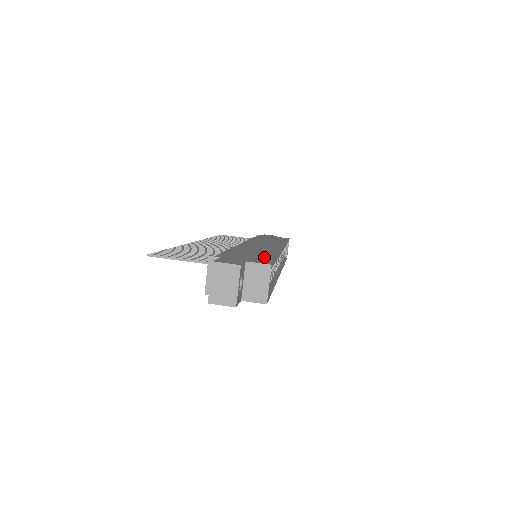
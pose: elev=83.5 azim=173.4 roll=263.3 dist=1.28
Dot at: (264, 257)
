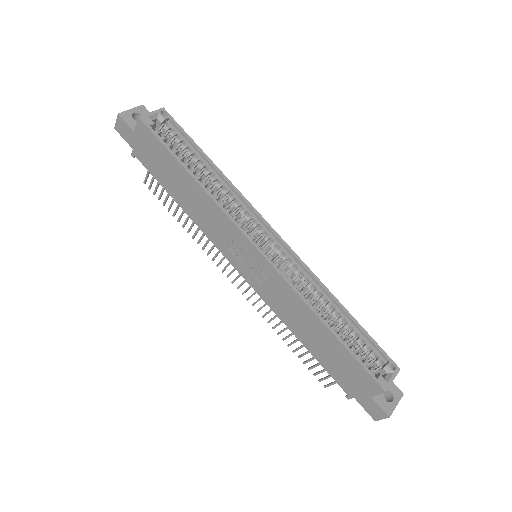
Dot at: occluded
